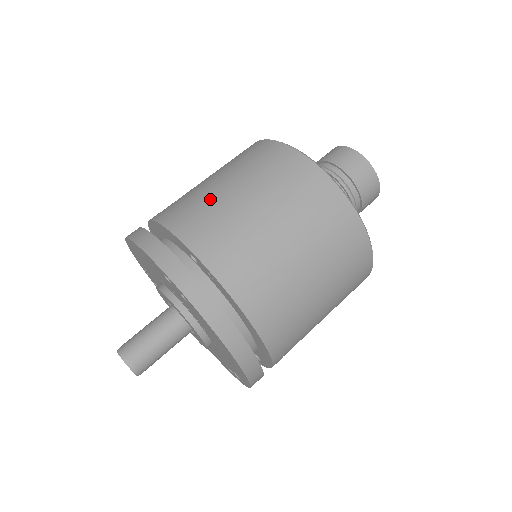
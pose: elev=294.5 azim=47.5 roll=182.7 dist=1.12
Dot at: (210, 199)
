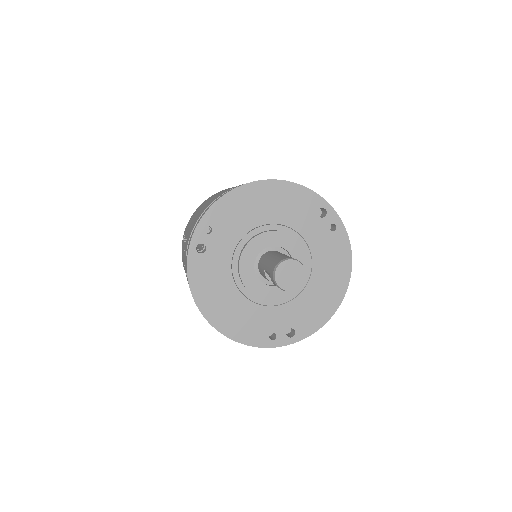
Dot at: occluded
